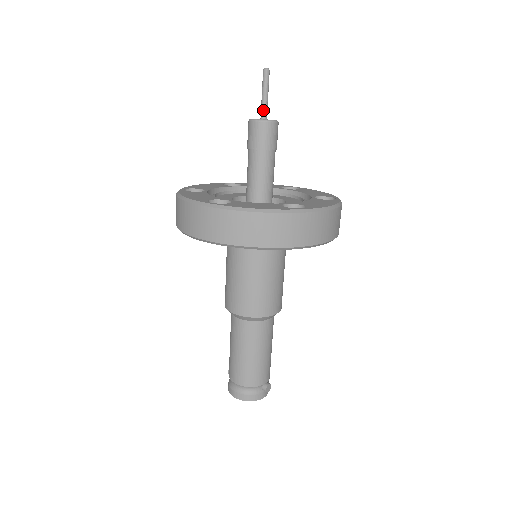
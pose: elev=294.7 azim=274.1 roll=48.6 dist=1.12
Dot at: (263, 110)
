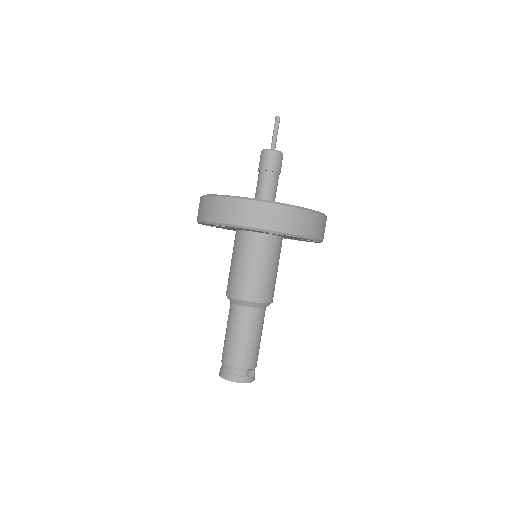
Dot at: (272, 144)
